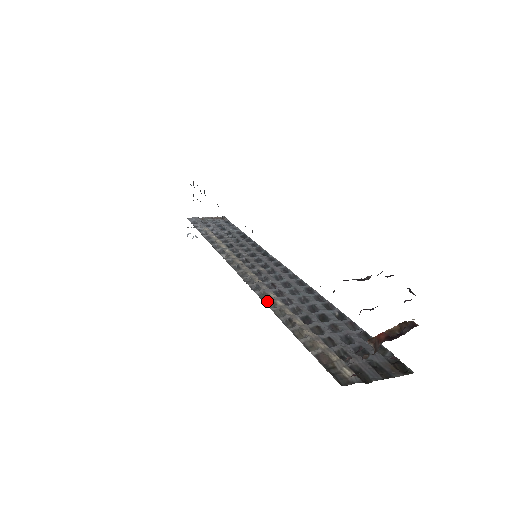
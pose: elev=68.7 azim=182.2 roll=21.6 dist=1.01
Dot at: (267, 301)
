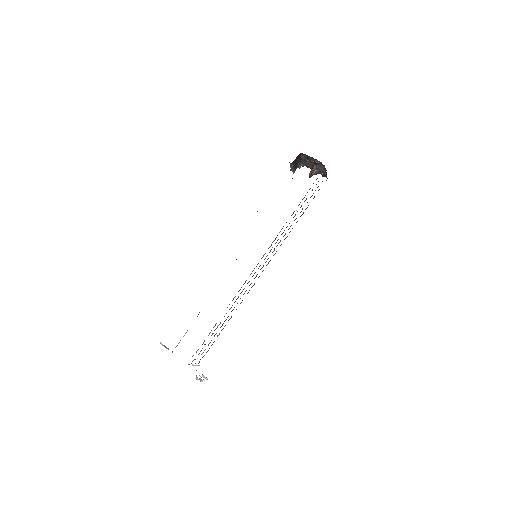
Dot at: occluded
